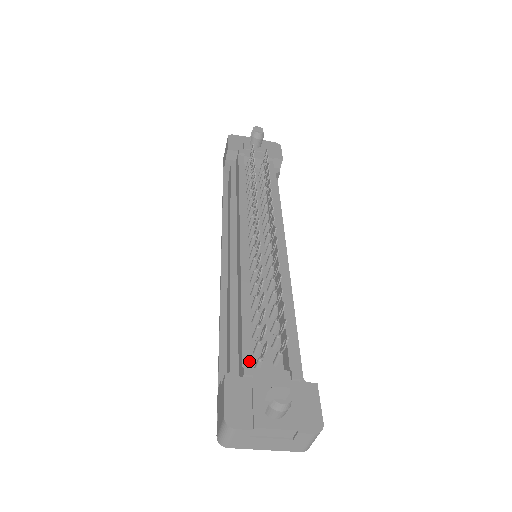
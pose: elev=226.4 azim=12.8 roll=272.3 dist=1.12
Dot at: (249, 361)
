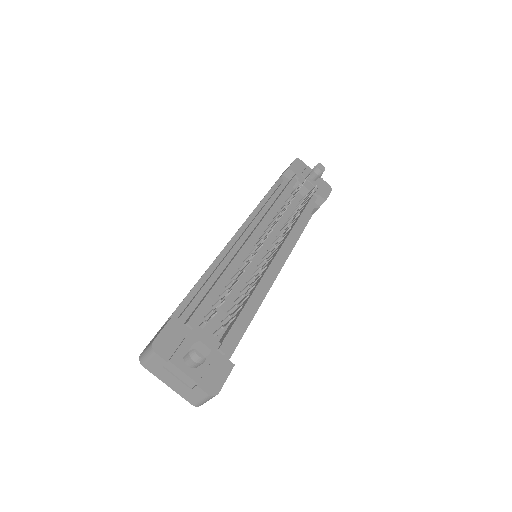
Dot at: (197, 318)
